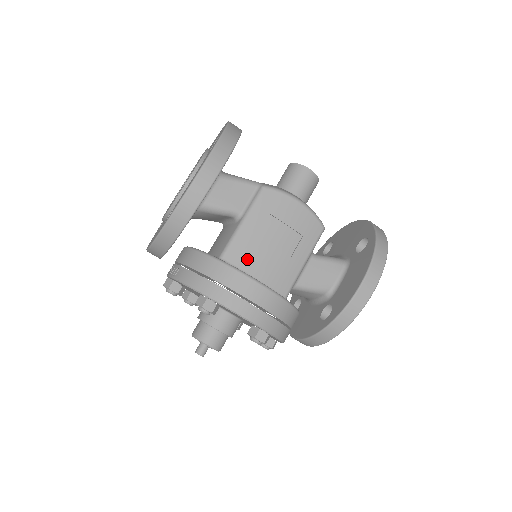
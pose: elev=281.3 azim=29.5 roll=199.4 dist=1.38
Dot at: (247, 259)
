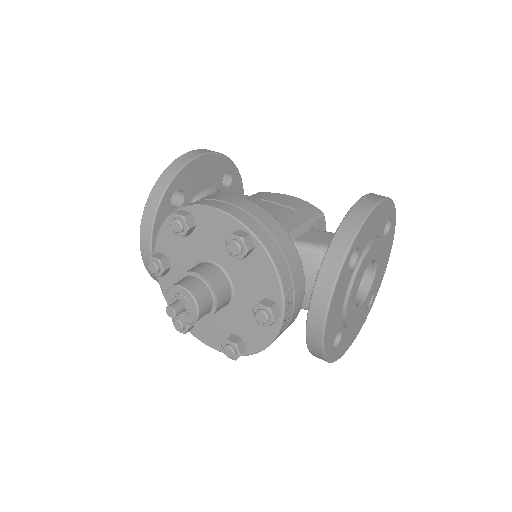
Dot at: occluded
